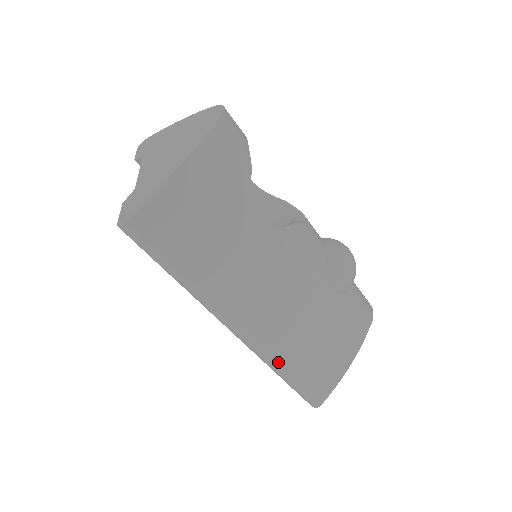
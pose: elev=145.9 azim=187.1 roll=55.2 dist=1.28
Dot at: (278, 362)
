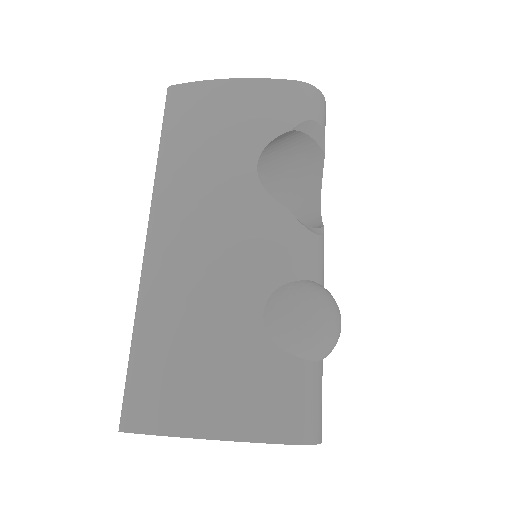
Dot at: (142, 309)
